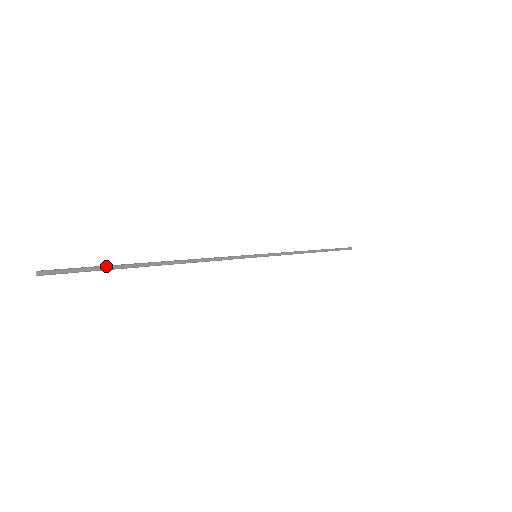
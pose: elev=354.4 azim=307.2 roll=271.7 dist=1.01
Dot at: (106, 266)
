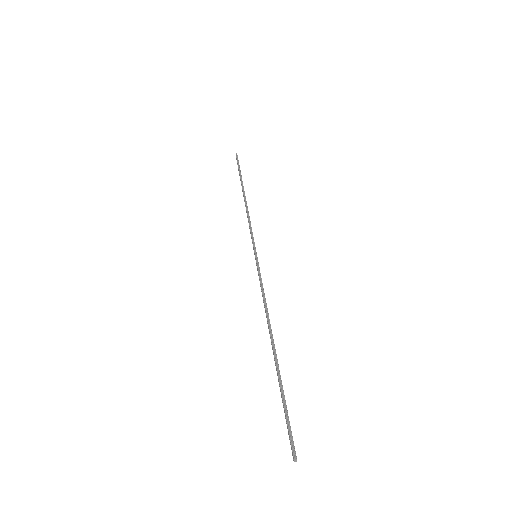
Dot at: (285, 400)
